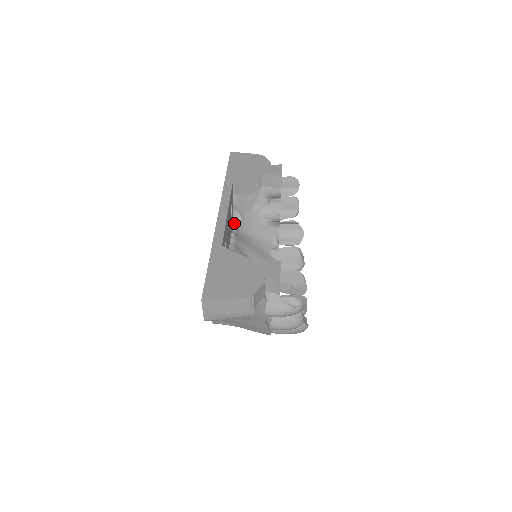
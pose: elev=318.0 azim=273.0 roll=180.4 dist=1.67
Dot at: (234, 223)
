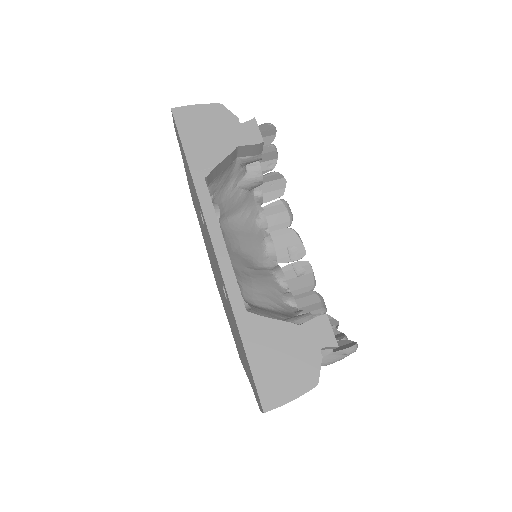
Dot at: occluded
